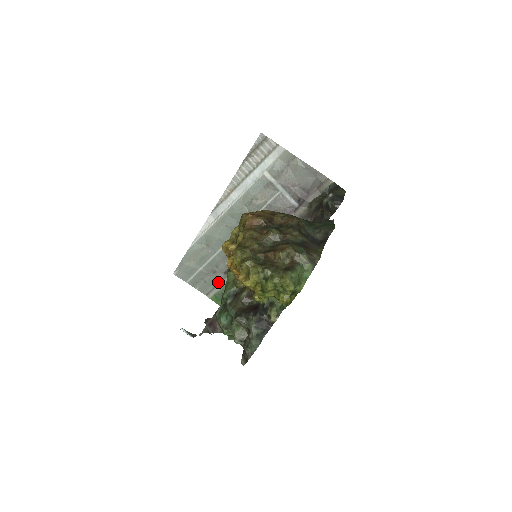
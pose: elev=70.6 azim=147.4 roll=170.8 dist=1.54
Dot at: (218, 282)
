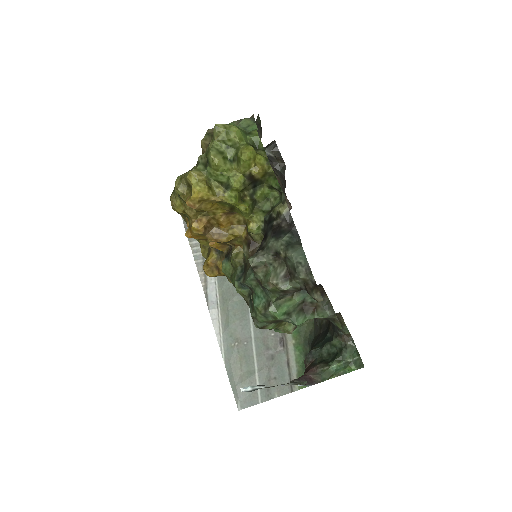
Dot at: (286, 363)
